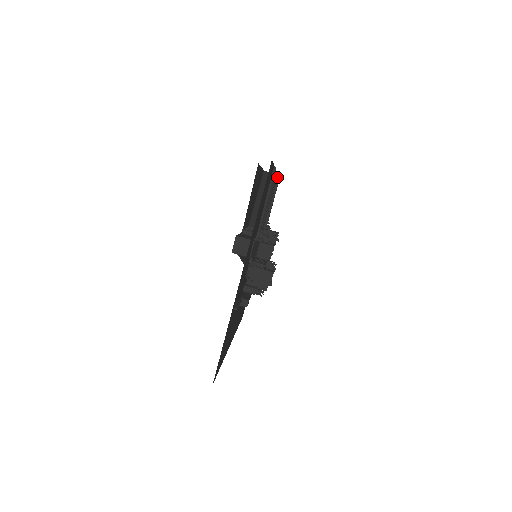
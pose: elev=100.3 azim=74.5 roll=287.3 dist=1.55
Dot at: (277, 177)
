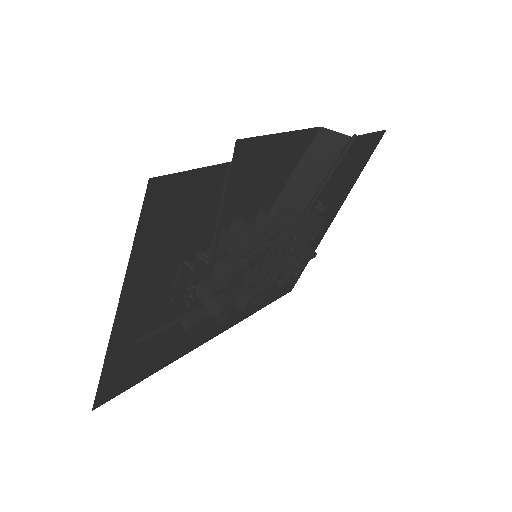
Dot at: (348, 139)
